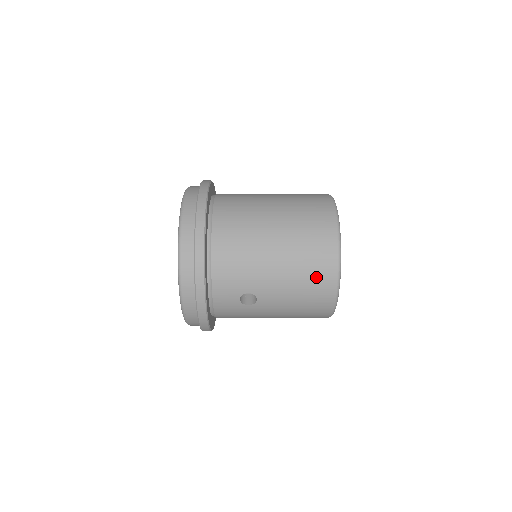
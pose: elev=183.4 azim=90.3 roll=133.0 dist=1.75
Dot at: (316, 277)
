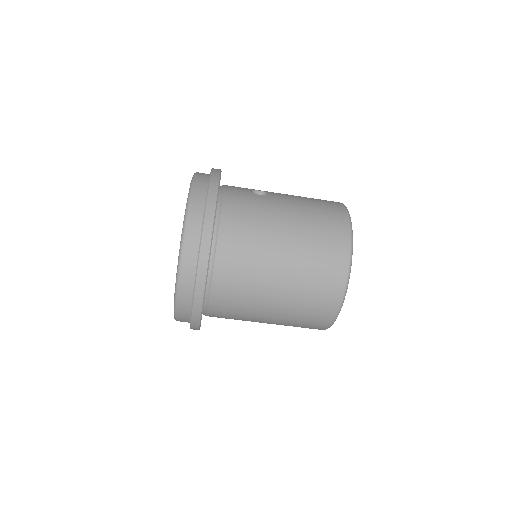
Dot at: occluded
